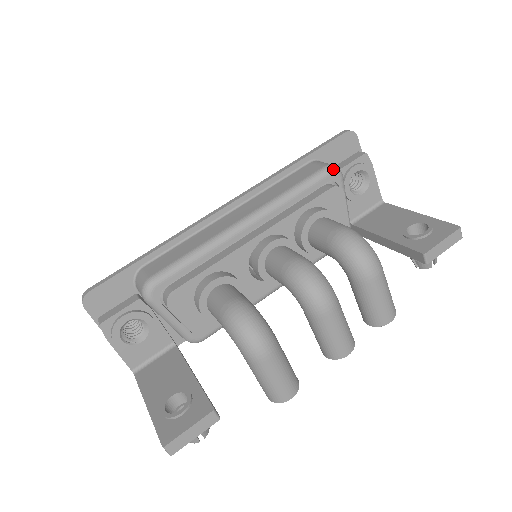
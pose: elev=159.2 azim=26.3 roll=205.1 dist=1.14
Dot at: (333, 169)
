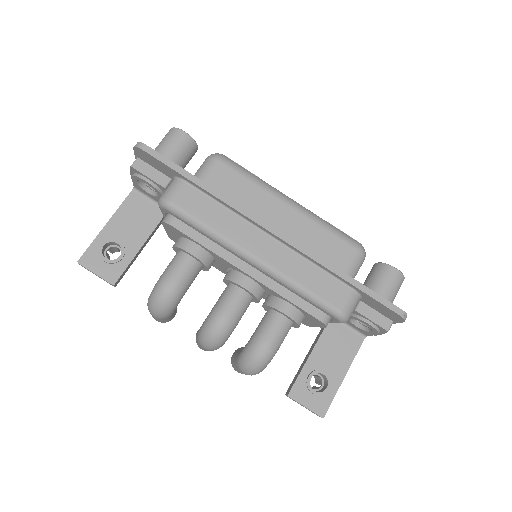
Dot at: (340, 318)
